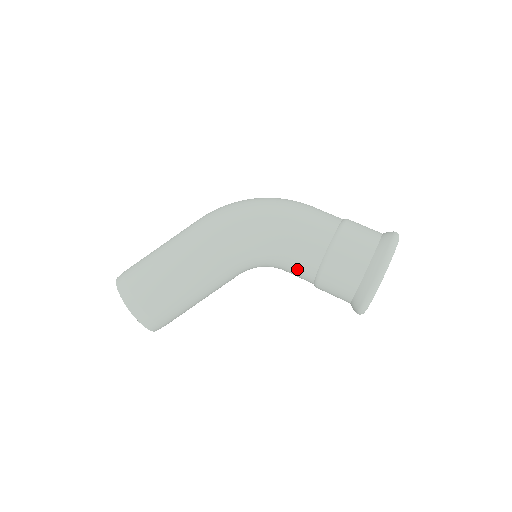
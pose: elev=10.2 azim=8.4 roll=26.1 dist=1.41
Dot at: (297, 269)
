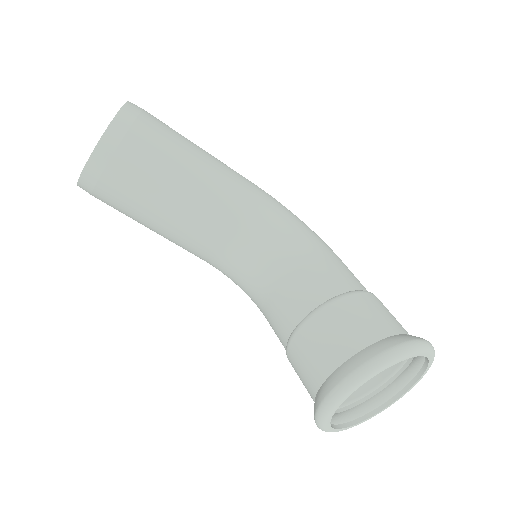
Dot at: (306, 283)
